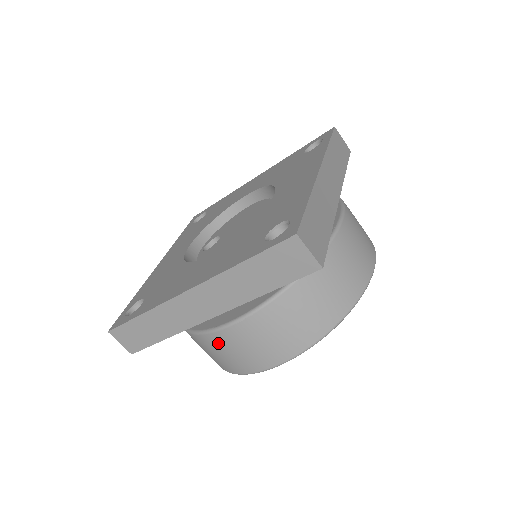
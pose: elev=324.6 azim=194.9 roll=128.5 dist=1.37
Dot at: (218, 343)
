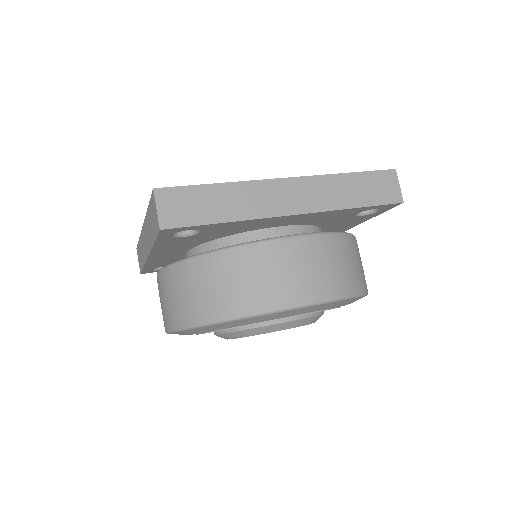
Dot at: occluded
